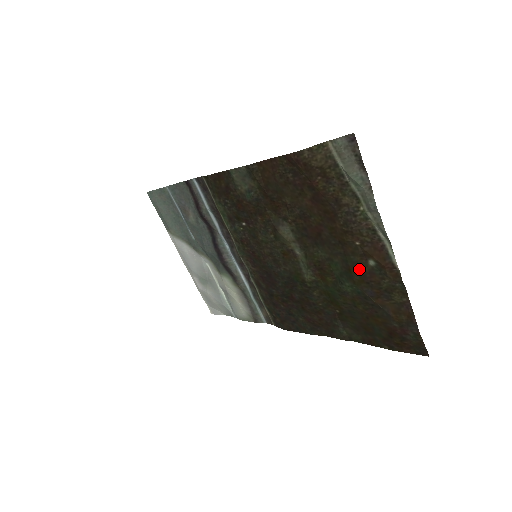
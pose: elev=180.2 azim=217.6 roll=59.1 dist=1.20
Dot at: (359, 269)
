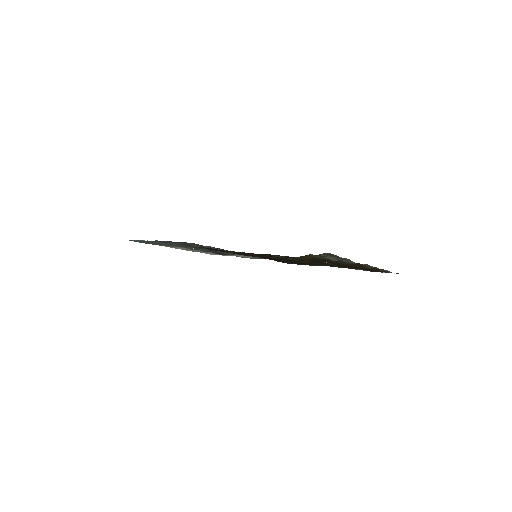
Dot at: occluded
